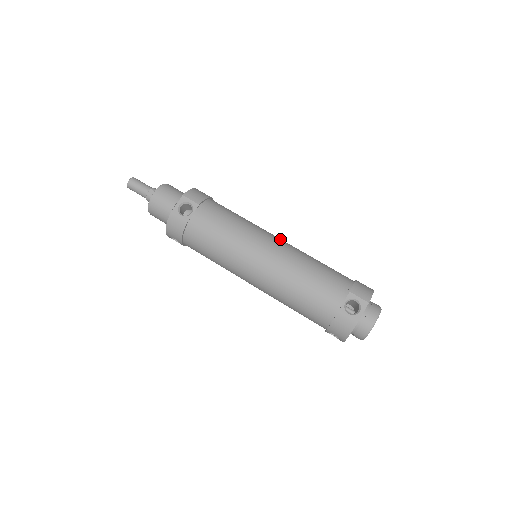
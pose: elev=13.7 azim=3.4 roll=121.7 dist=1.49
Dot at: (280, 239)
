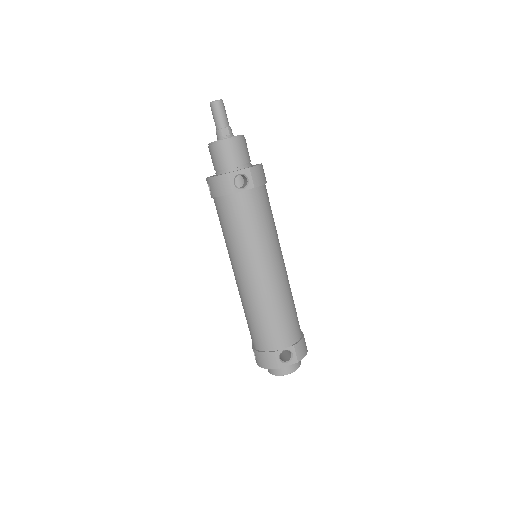
Dot at: (284, 263)
